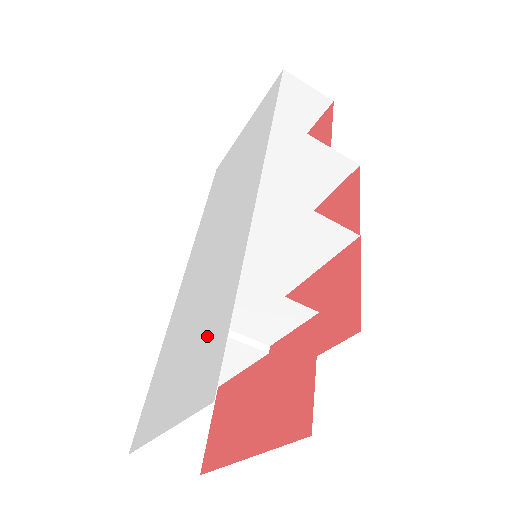
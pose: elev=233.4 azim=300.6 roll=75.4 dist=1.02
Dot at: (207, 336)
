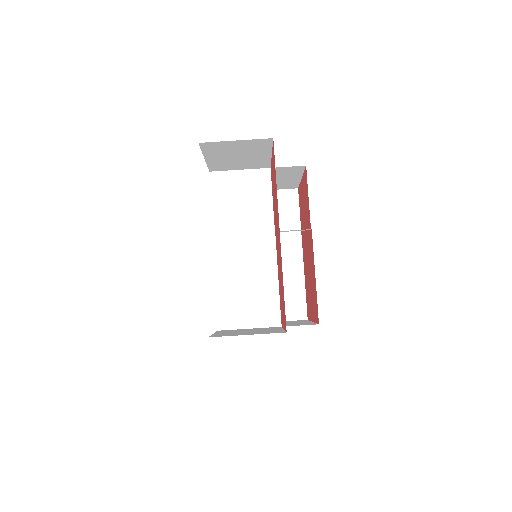
Dot at: occluded
